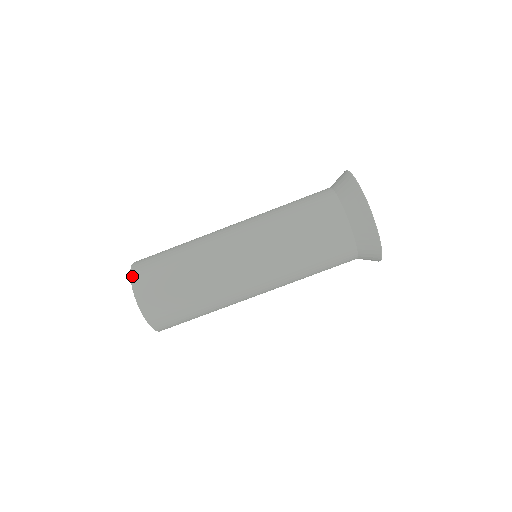
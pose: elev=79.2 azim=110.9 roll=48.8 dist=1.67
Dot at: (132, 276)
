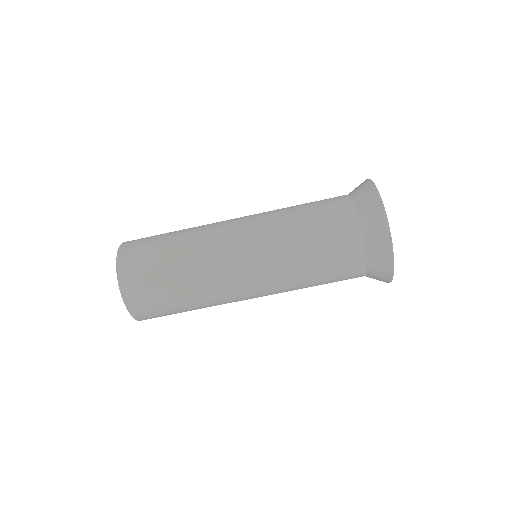
Dot at: (120, 249)
